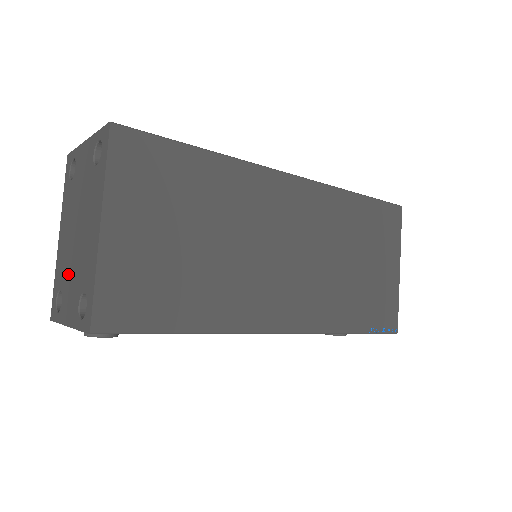
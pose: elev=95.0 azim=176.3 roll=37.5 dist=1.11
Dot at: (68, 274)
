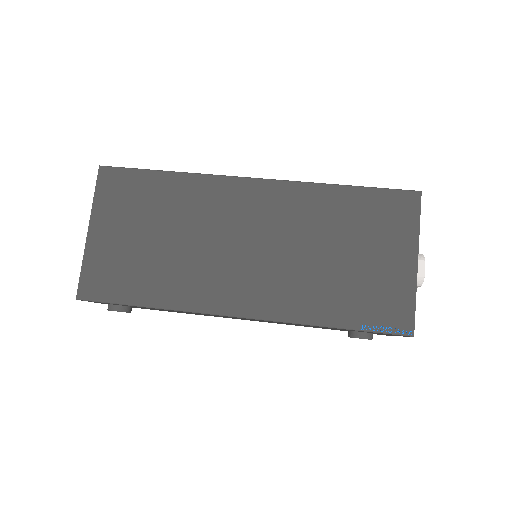
Dot at: occluded
